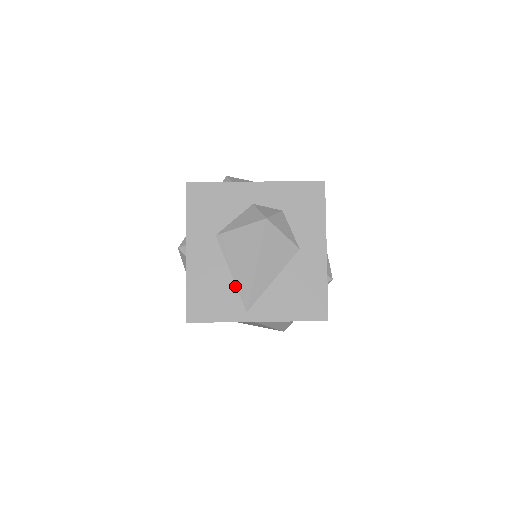
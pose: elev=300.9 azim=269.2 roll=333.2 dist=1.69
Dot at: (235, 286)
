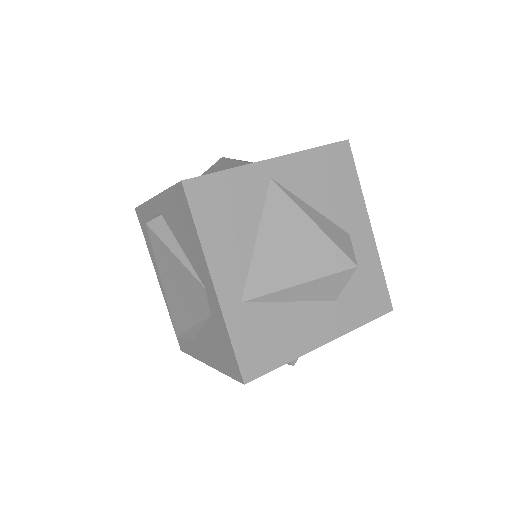
Dot at: occluded
